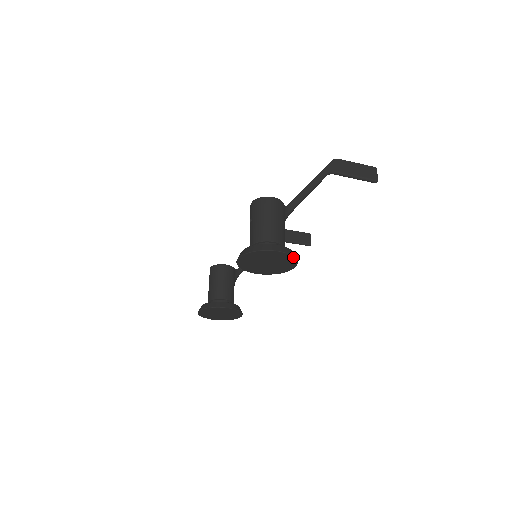
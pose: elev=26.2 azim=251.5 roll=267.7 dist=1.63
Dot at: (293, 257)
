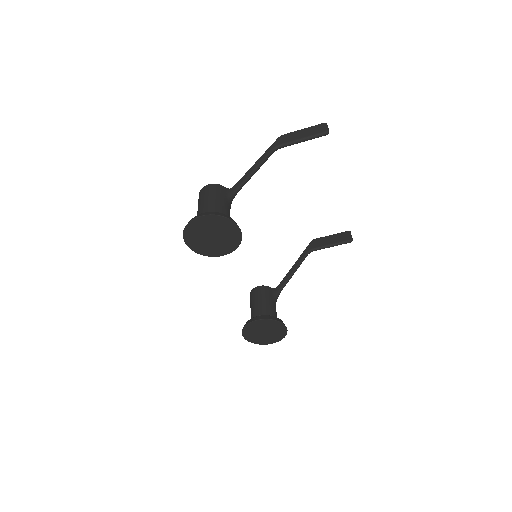
Dot at: (222, 217)
